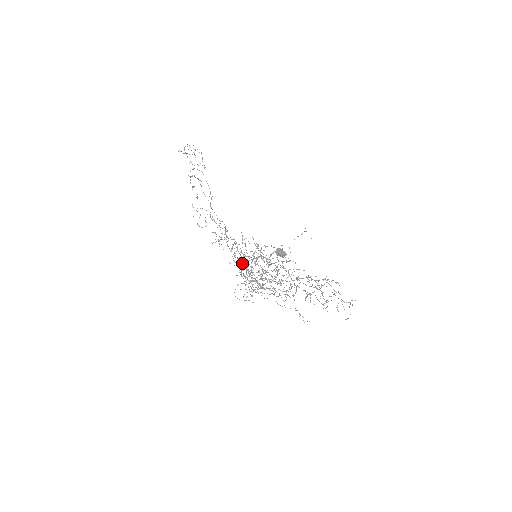
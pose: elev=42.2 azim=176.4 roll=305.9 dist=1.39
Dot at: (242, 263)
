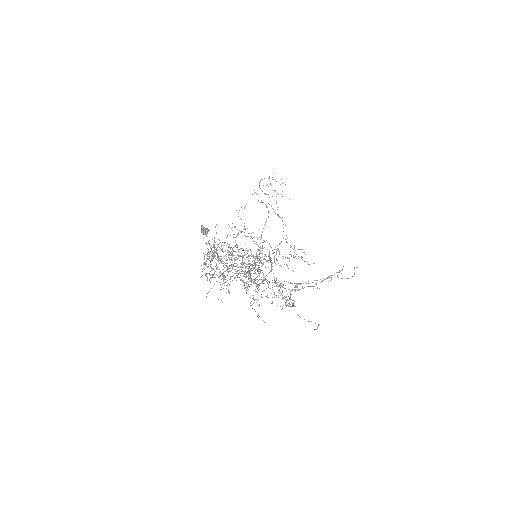
Dot at: (209, 258)
